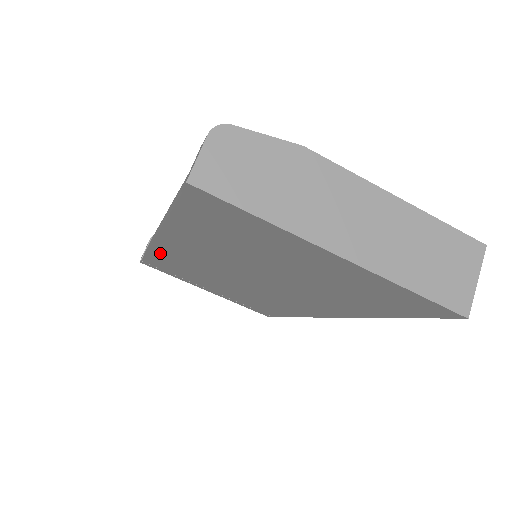
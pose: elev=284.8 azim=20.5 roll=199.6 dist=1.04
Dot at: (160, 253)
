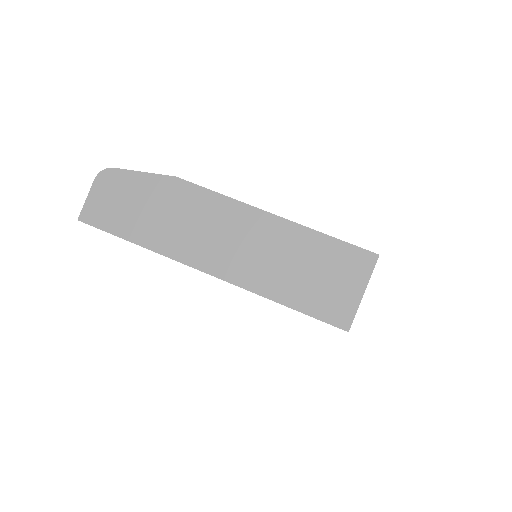
Dot at: occluded
